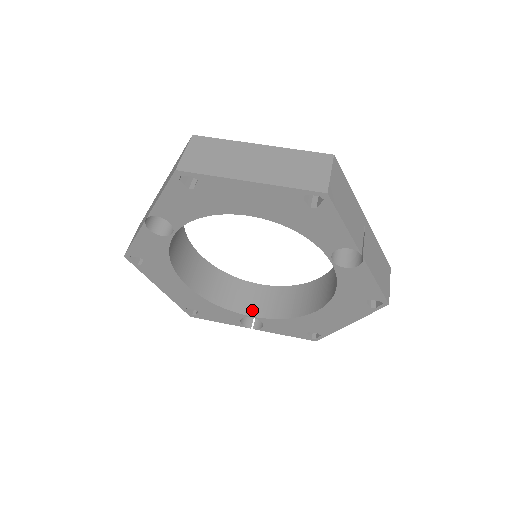
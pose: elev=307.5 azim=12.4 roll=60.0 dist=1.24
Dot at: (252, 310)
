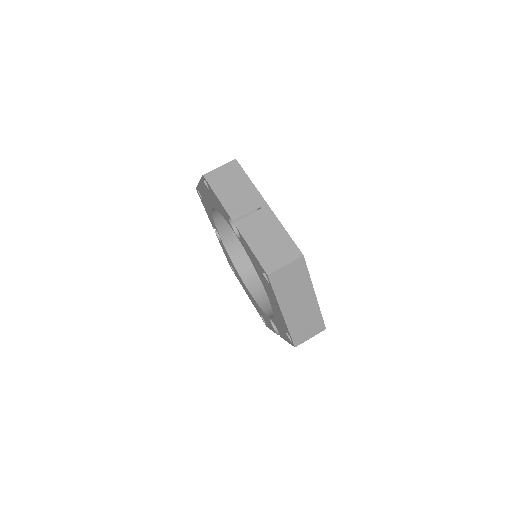
Dot at: (225, 235)
